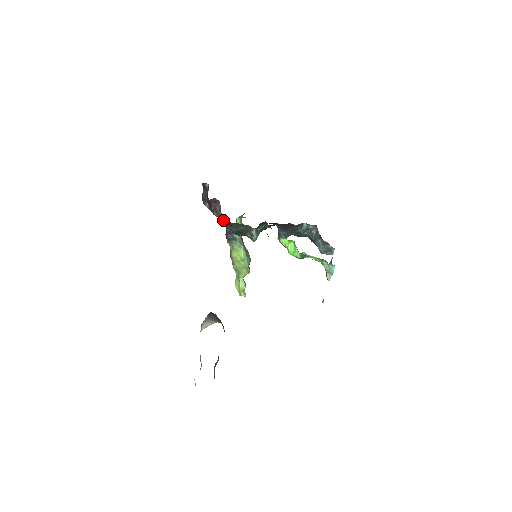
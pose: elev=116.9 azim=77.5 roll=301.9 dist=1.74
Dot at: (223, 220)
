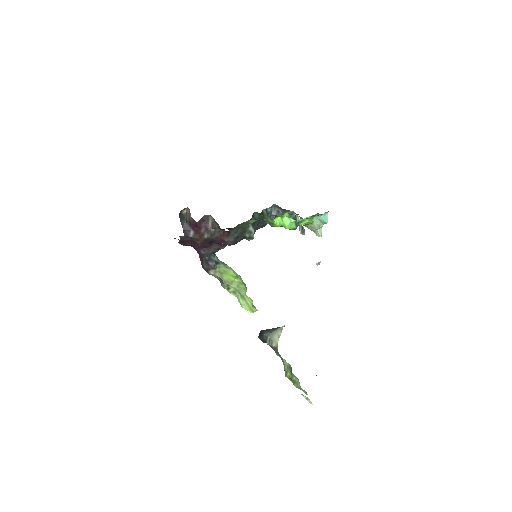
Dot at: (207, 244)
